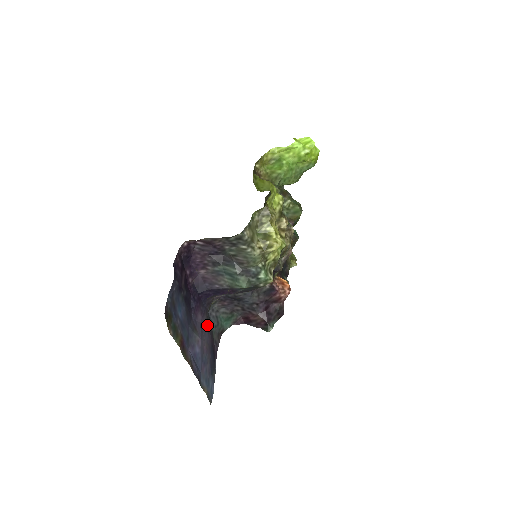
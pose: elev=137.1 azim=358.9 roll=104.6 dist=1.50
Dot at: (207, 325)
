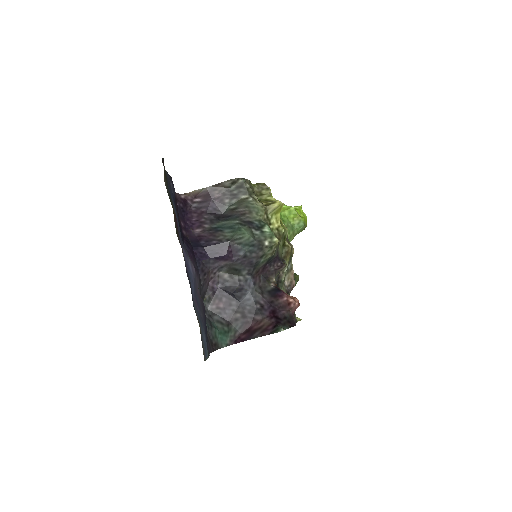
Dot at: occluded
